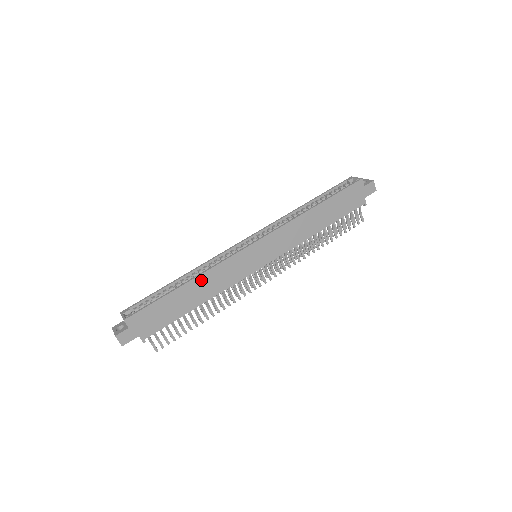
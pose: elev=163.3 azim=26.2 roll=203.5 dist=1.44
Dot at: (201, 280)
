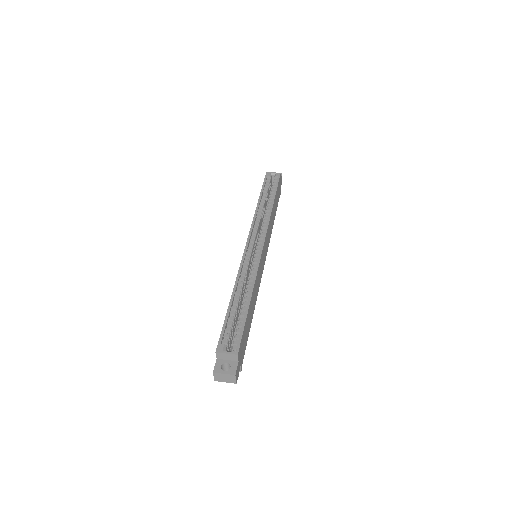
Dot at: (254, 290)
